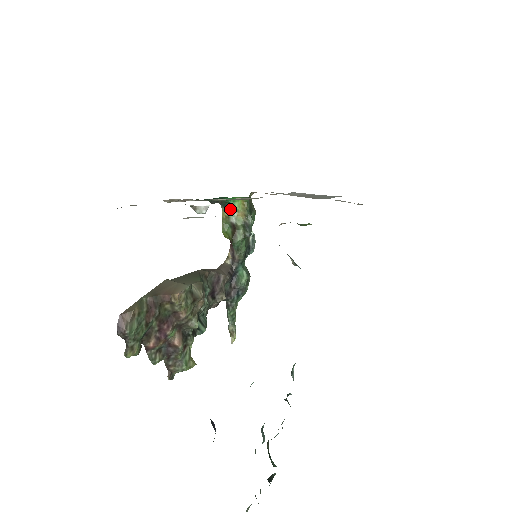
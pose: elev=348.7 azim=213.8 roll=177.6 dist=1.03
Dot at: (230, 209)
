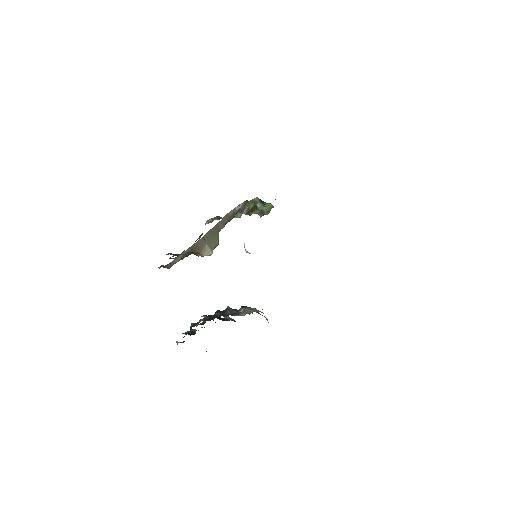
Dot at: (262, 203)
